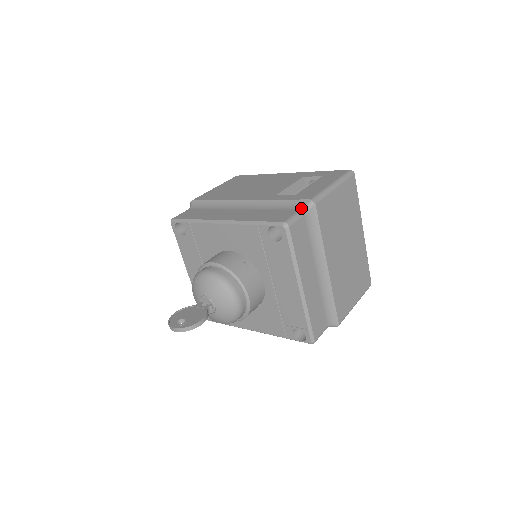
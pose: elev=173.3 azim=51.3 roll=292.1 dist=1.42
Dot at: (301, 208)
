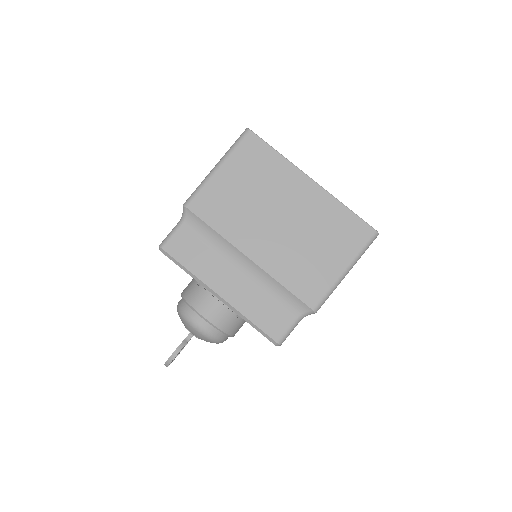
Dot at: occluded
